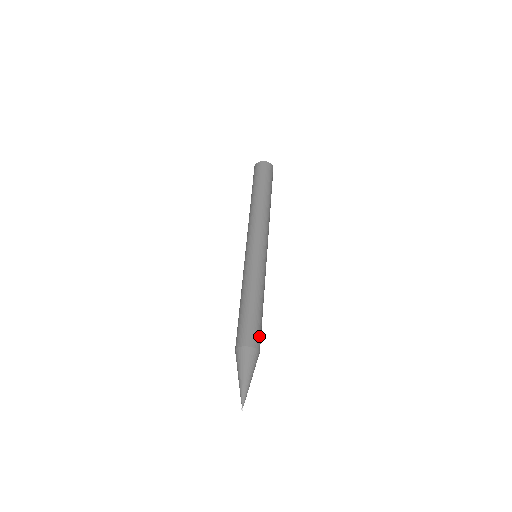
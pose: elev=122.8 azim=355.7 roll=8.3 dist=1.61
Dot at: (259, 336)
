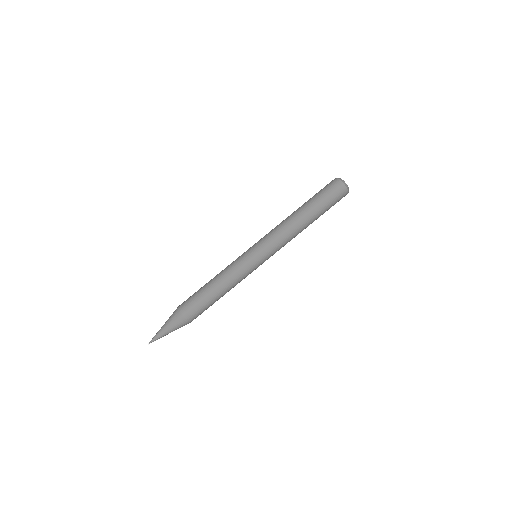
Dot at: (200, 314)
